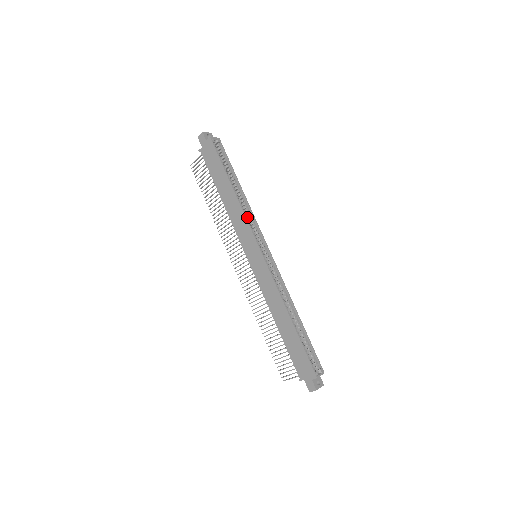
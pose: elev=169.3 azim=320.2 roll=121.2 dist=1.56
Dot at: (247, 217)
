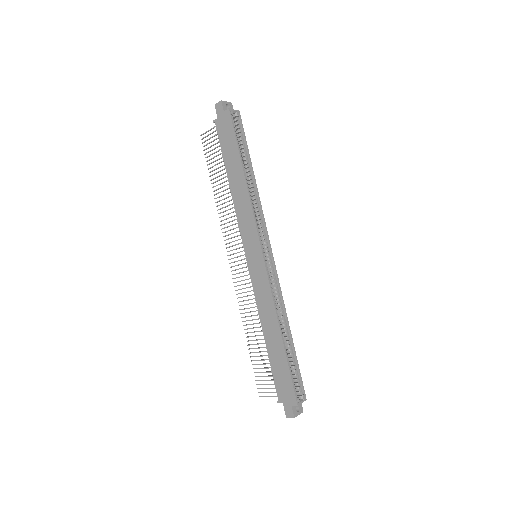
Dot at: (254, 210)
